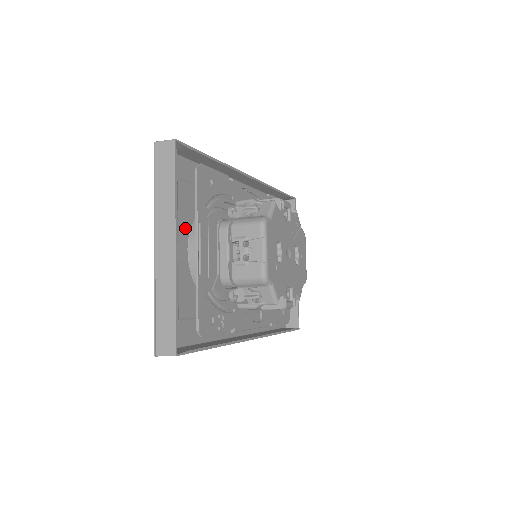
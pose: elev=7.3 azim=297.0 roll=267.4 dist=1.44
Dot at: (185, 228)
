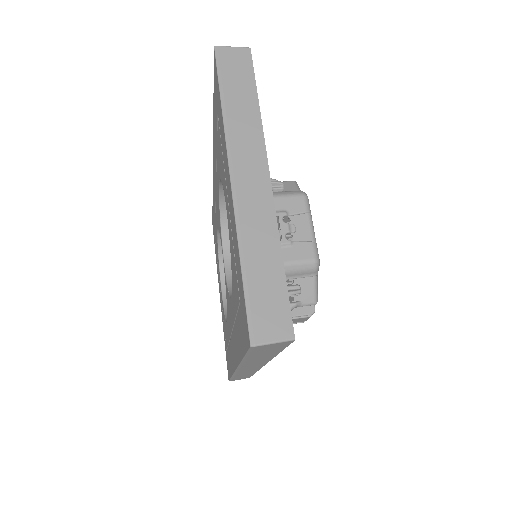
Dot at: occluded
